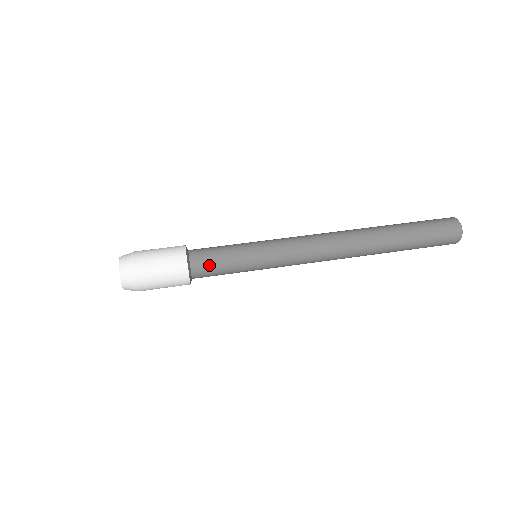
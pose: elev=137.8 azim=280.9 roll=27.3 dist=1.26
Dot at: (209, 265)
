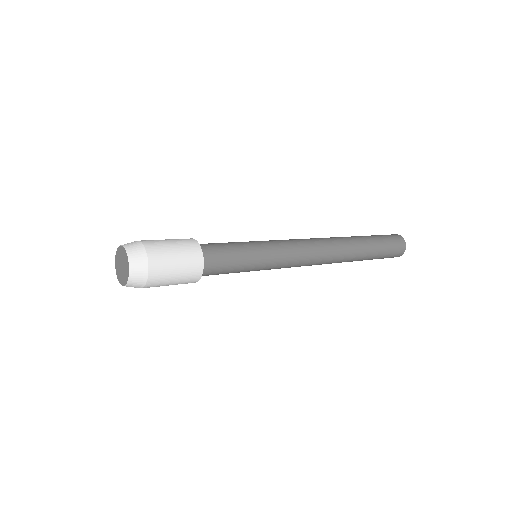
Dot at: (220, 255)
